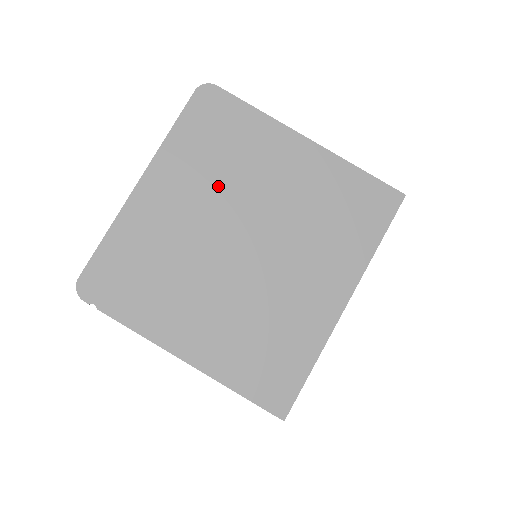
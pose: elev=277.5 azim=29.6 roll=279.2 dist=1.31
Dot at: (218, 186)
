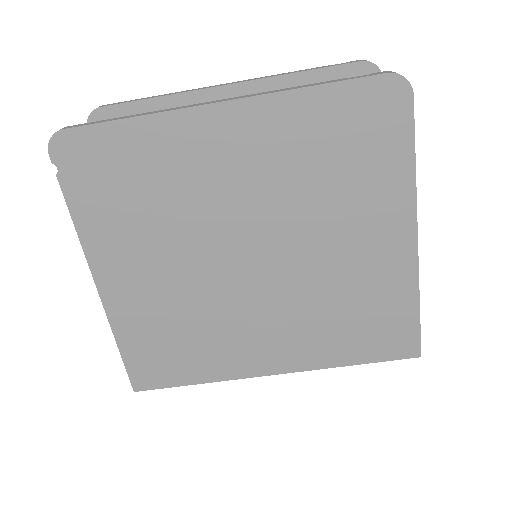
Dot at: (289, 191)
